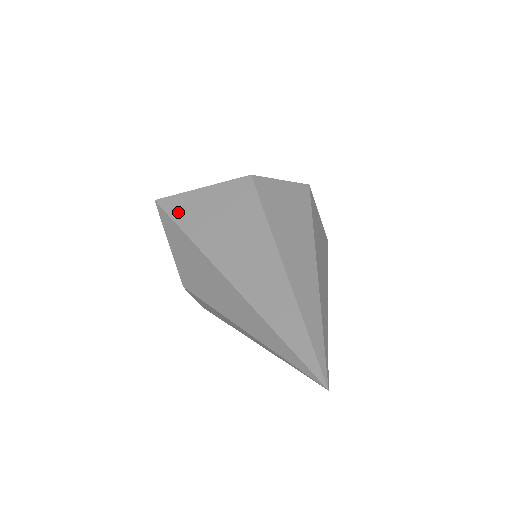
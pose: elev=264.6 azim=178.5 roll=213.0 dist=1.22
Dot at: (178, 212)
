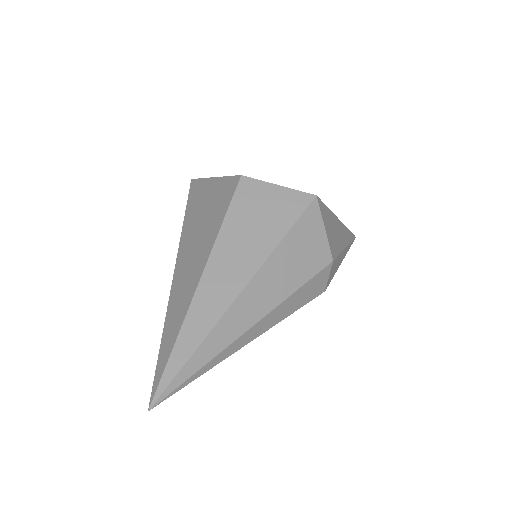
Dot at: (193, 196)
